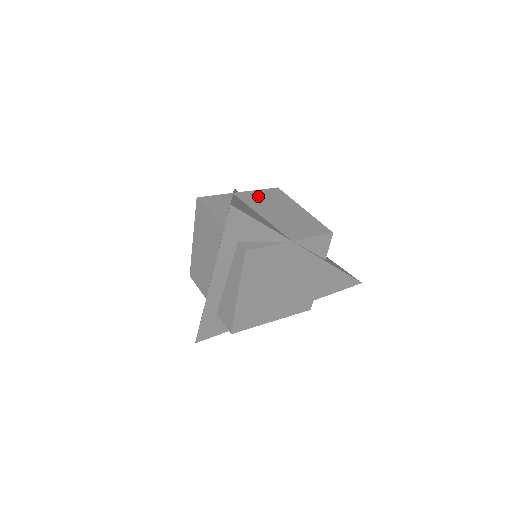
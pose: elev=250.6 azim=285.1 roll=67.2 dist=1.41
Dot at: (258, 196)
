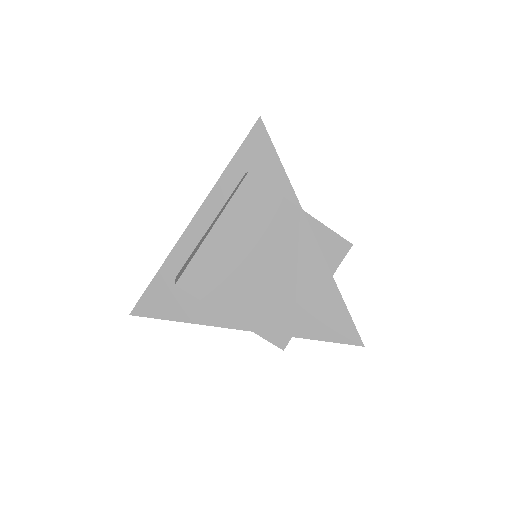
Dot at: occluded
